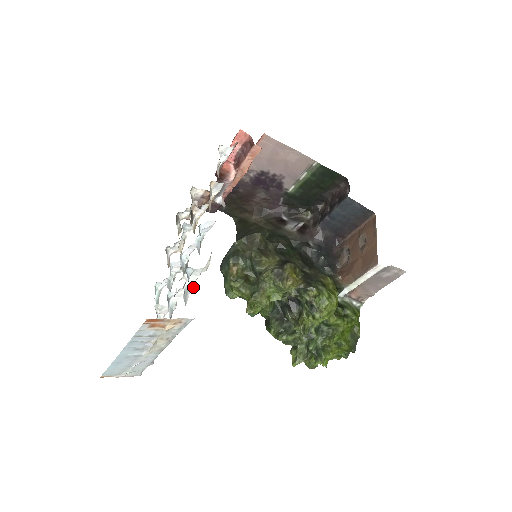
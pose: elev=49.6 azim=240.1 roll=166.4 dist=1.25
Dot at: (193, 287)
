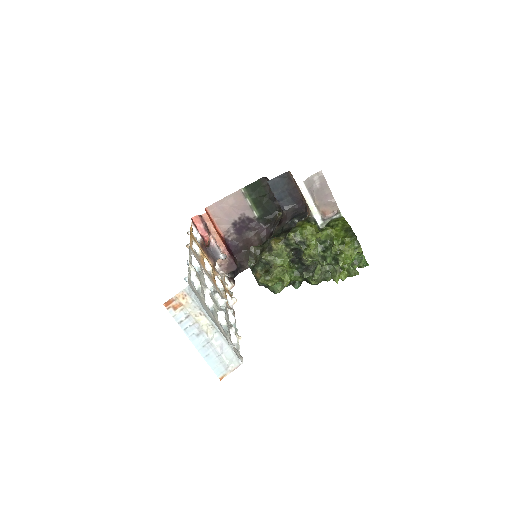
Dot at: (209, 290)
